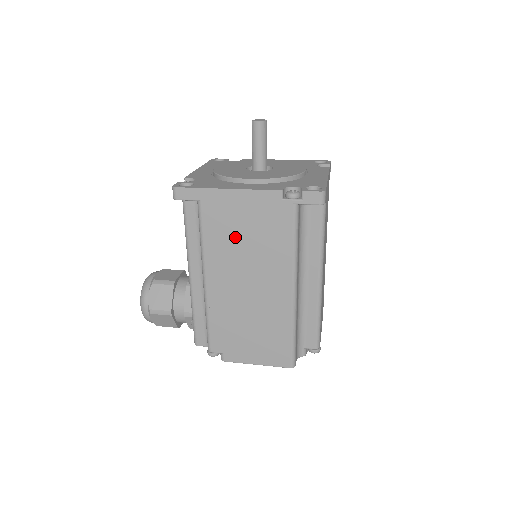
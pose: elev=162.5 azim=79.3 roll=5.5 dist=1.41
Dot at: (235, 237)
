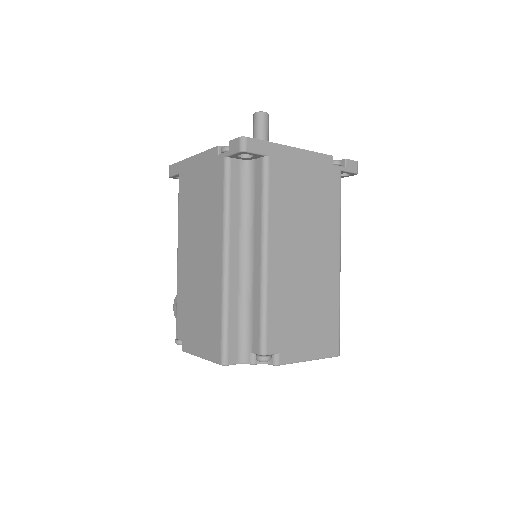
Dot at: (193, 203)
